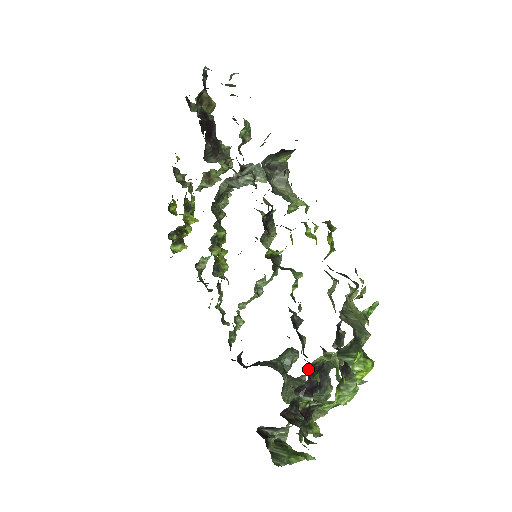
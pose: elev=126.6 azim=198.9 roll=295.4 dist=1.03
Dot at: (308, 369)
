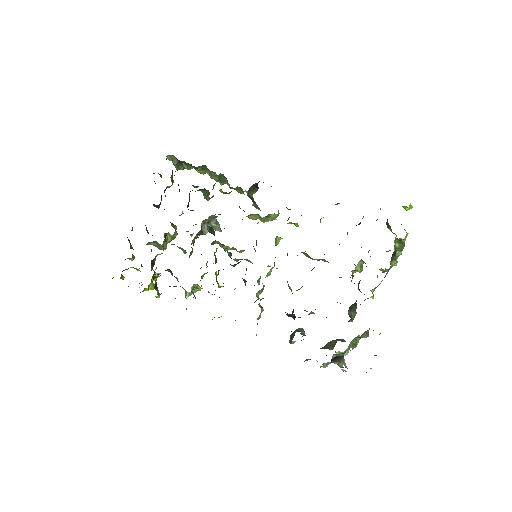
Dot at: occluded
